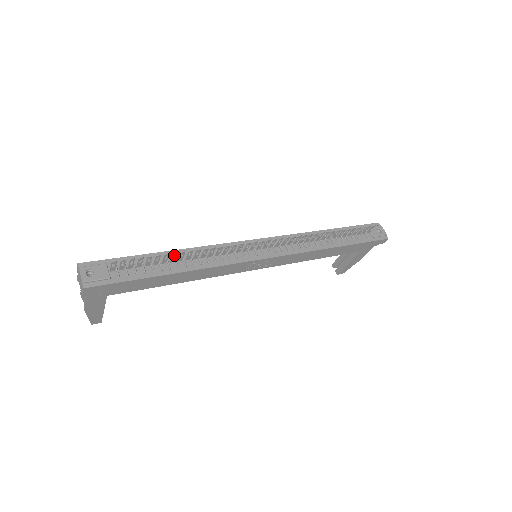
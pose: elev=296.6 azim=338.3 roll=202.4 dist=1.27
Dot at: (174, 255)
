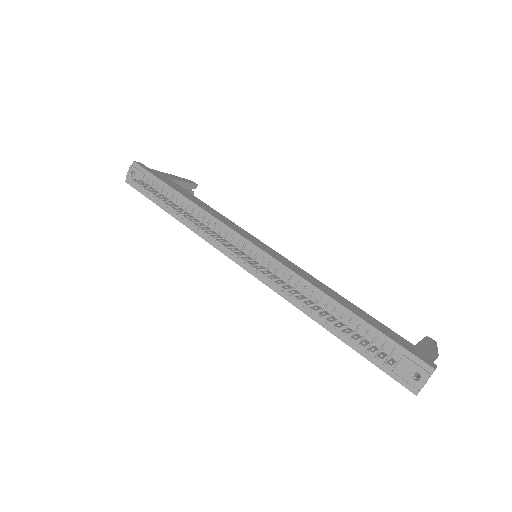
Dot at: (182, 202)
